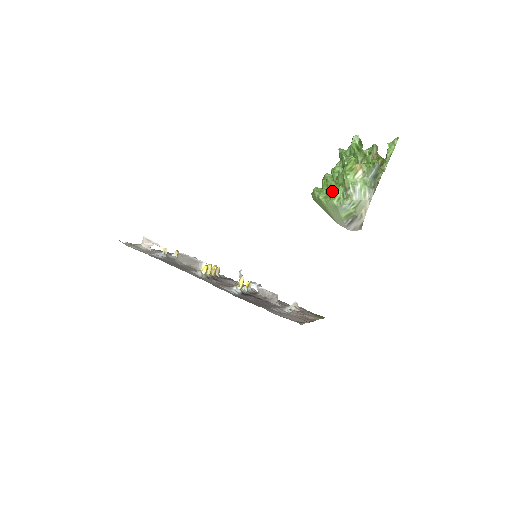
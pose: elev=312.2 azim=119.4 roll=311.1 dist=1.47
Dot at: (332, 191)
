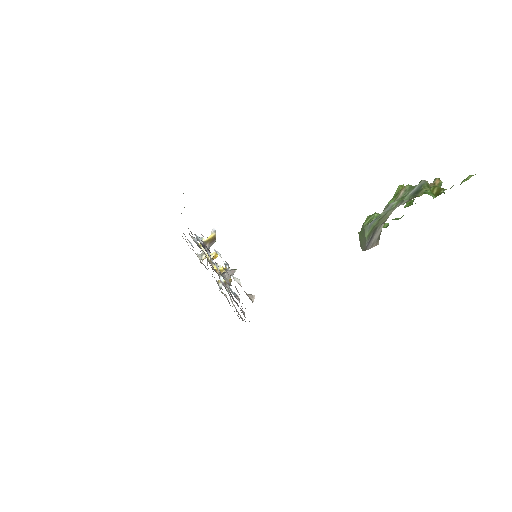
Dot at: (368, 216)
